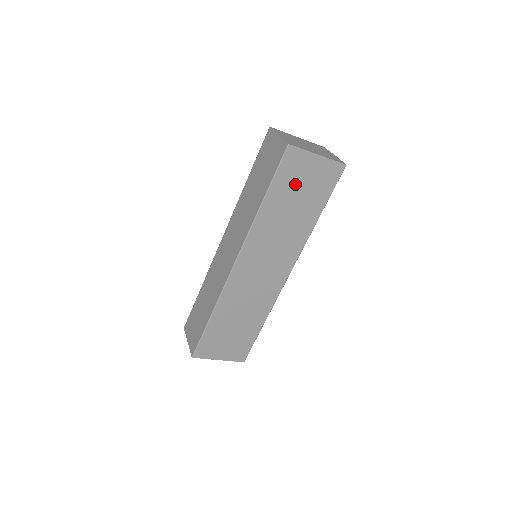
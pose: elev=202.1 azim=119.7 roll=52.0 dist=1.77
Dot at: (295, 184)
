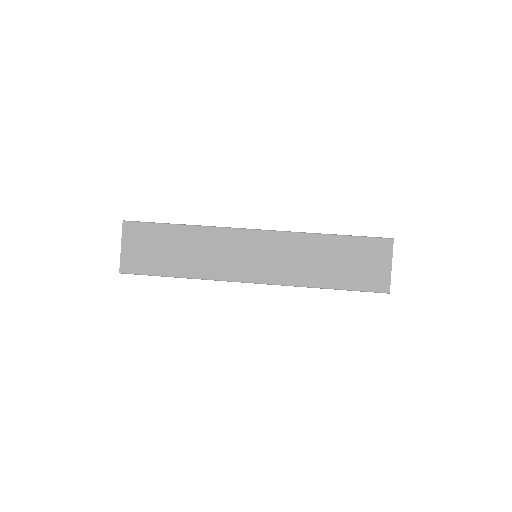
Dot at: occluded
